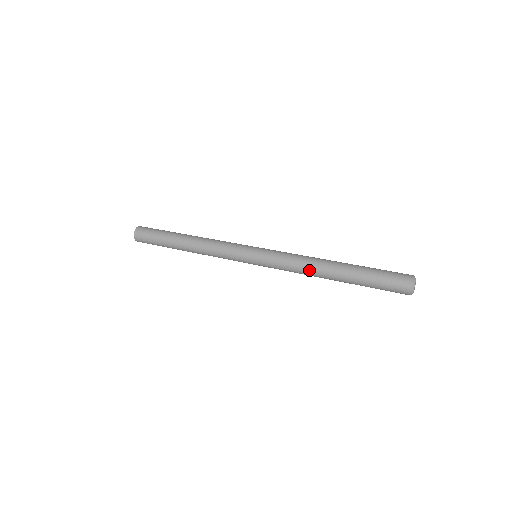
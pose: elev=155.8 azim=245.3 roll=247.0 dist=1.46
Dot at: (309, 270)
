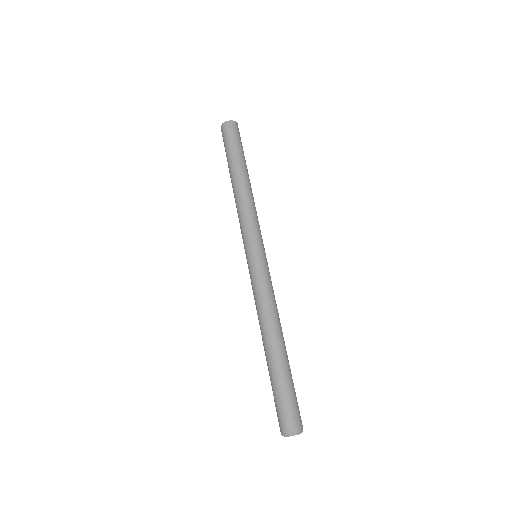
Dot at: (259, 321)
